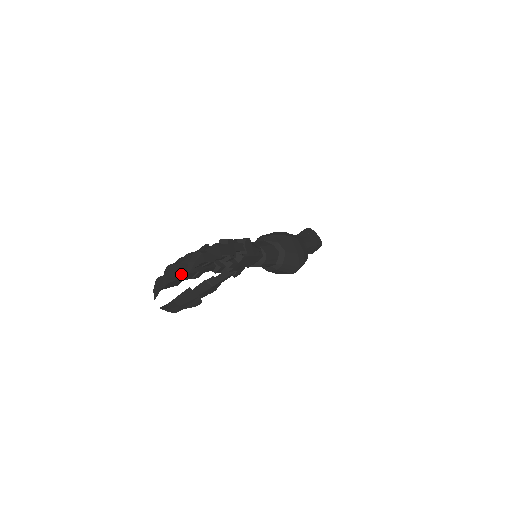
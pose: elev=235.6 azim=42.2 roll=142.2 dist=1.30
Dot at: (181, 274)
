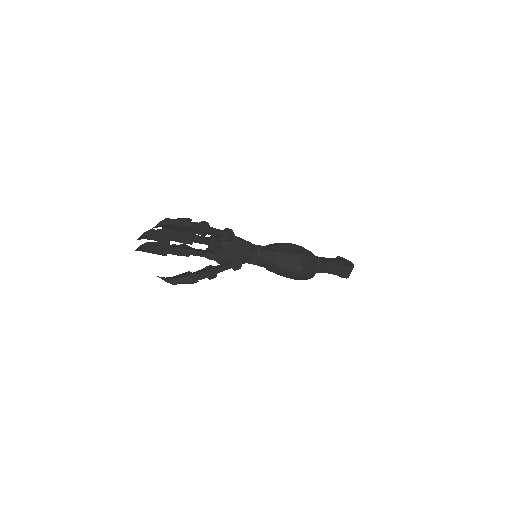
Dot at: (165, 244)
